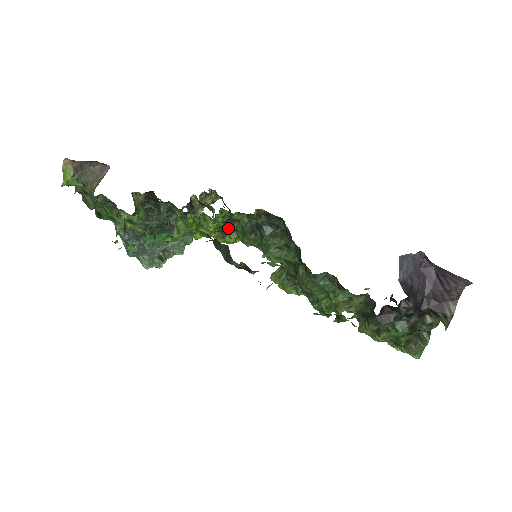
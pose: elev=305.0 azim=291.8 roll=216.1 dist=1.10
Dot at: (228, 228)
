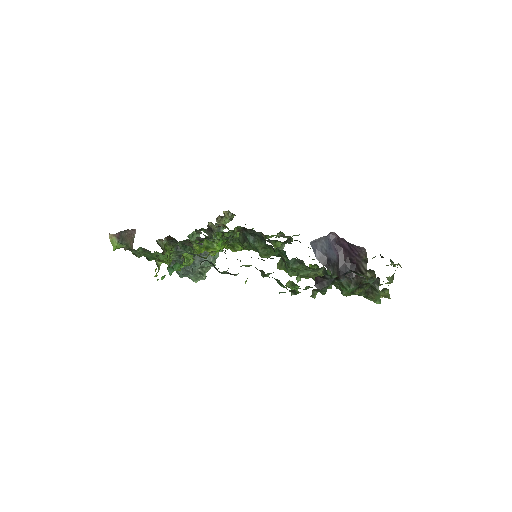
Dot at: occluded
